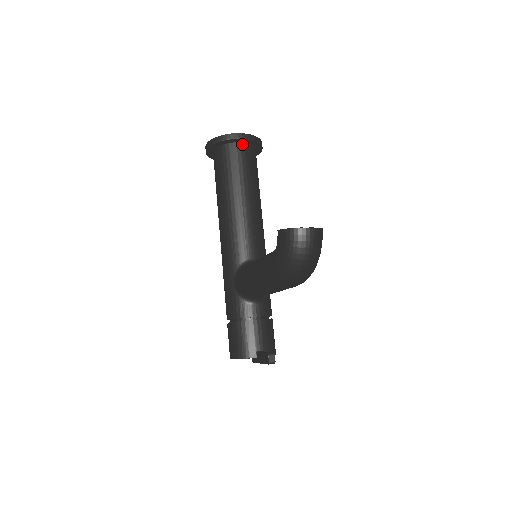
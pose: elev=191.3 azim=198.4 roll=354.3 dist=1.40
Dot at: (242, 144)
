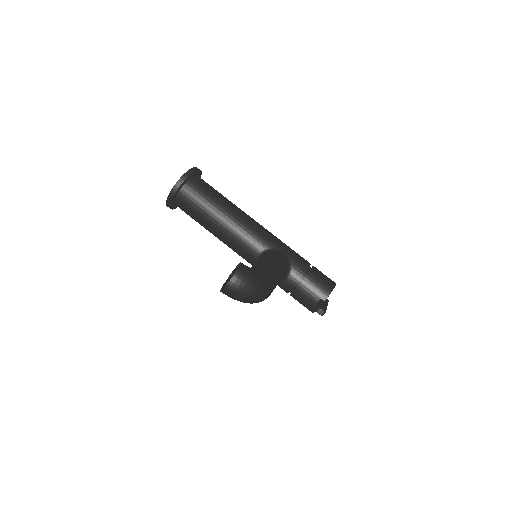
Dot at: (181, 191)
